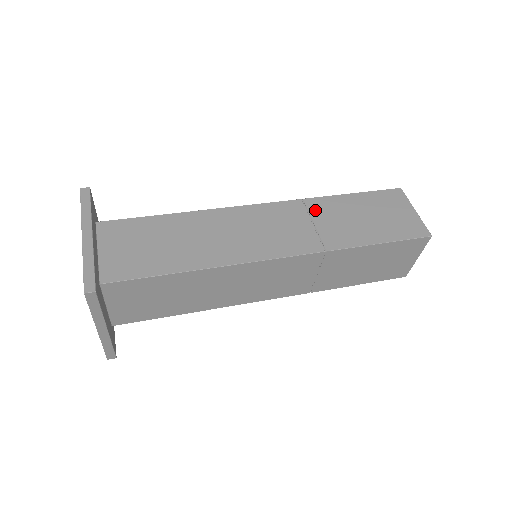
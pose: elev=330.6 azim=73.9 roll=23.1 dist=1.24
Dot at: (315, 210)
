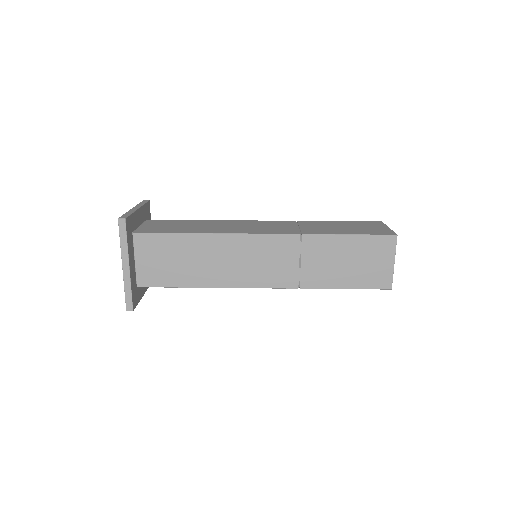
Dot at: (304, 224)
